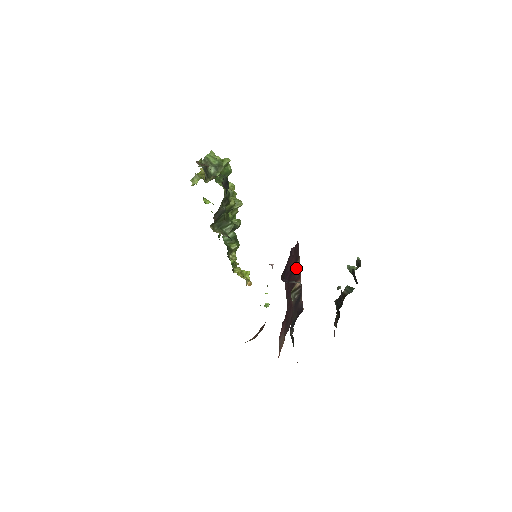
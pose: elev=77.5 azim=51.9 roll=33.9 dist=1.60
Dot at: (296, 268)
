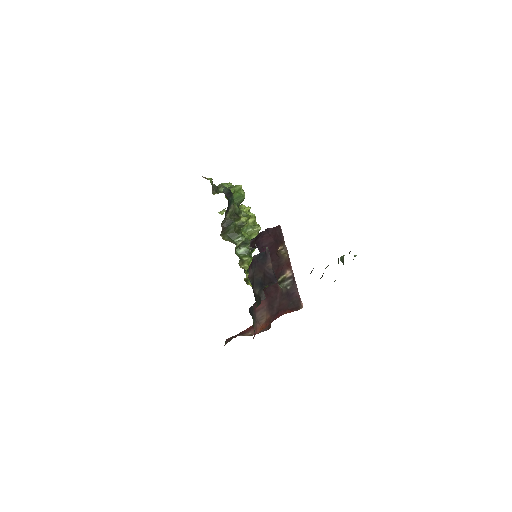
Dot at: (282, 254)
